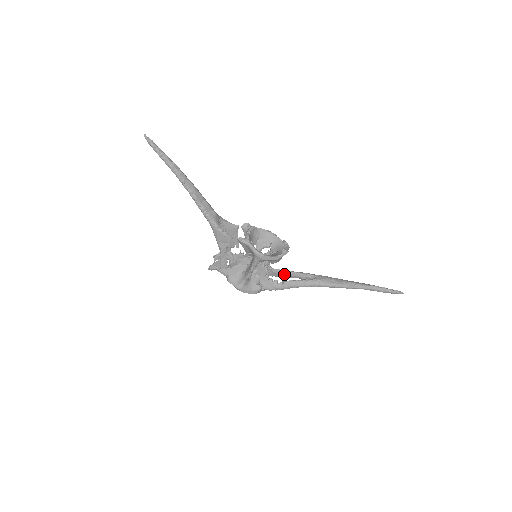
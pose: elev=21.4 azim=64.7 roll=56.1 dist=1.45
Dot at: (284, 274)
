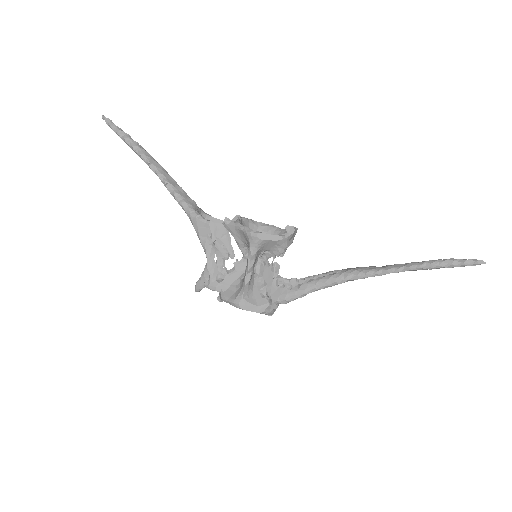
Dot at: occluded
